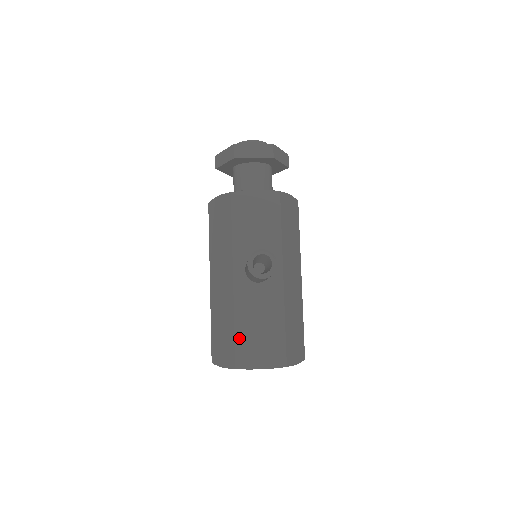
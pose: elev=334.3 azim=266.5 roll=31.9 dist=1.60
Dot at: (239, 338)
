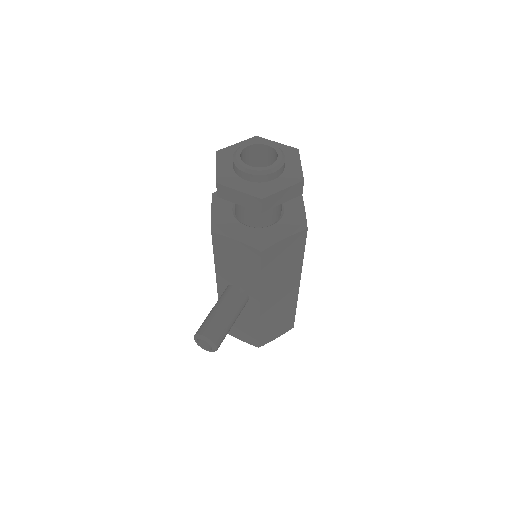
Dot at: occluded
